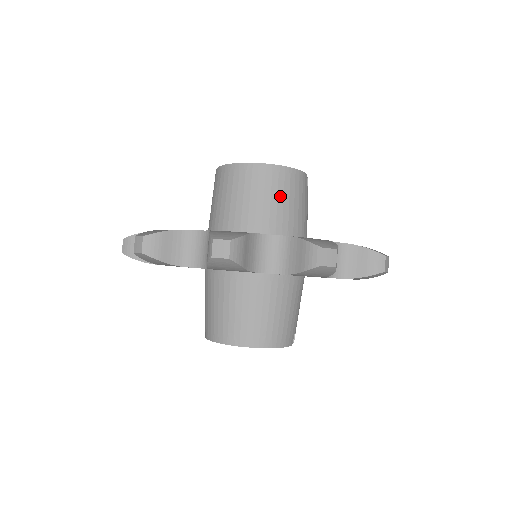
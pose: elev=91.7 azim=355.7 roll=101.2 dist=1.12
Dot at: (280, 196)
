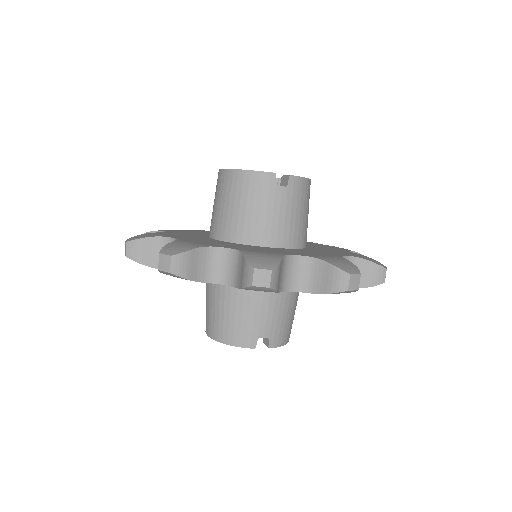
Dot at: (232, 200)
